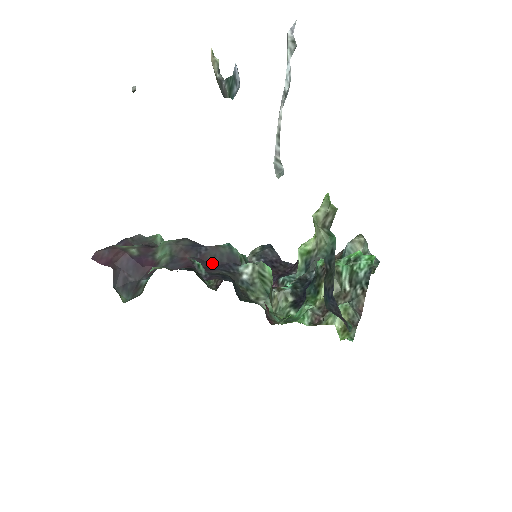
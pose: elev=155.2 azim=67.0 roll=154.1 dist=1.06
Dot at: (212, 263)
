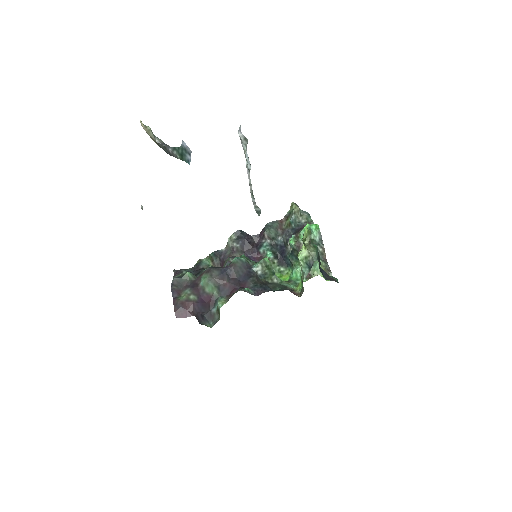
Dot at: (240, 277)
